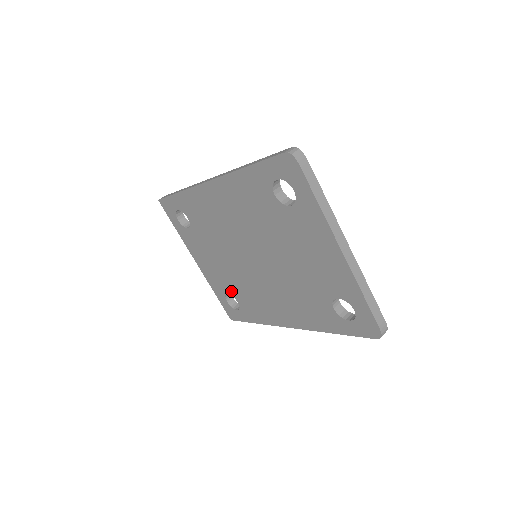
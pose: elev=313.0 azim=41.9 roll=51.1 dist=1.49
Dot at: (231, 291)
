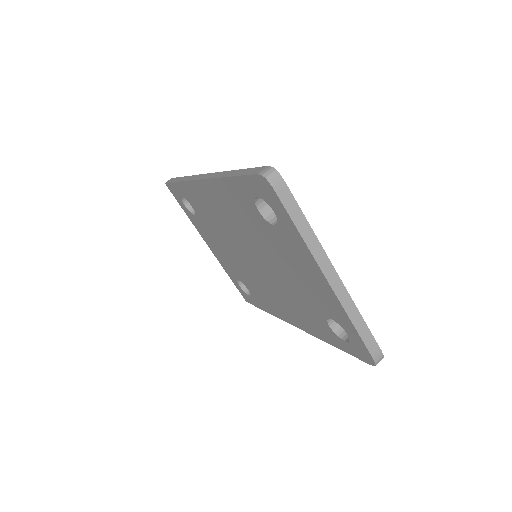
Dot at: (241, 279)
